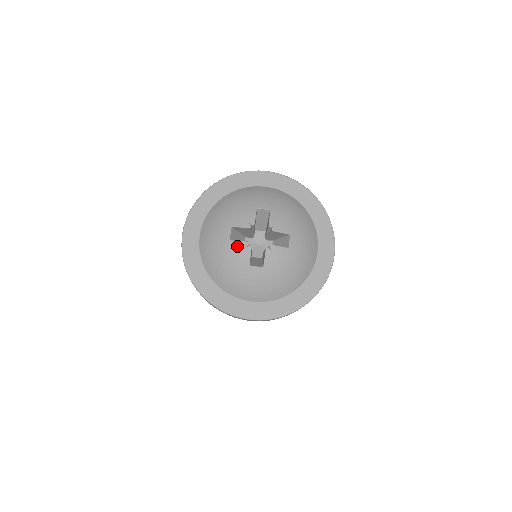
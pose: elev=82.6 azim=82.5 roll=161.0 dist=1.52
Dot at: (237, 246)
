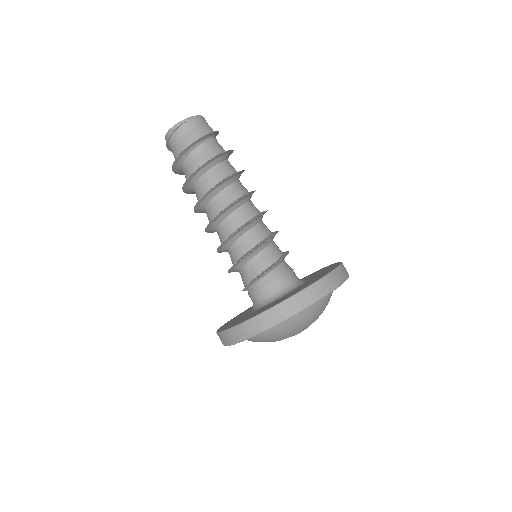
Dot at: occluded
